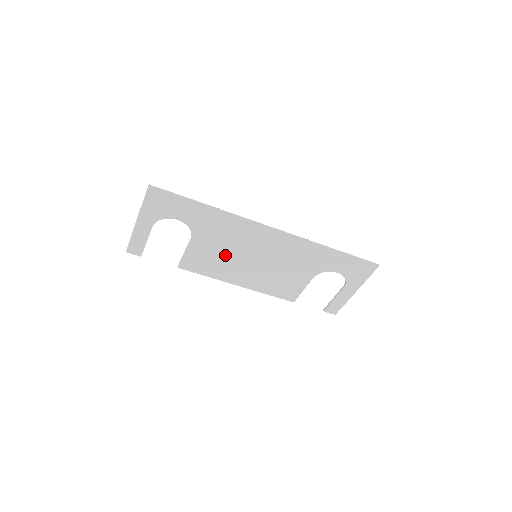
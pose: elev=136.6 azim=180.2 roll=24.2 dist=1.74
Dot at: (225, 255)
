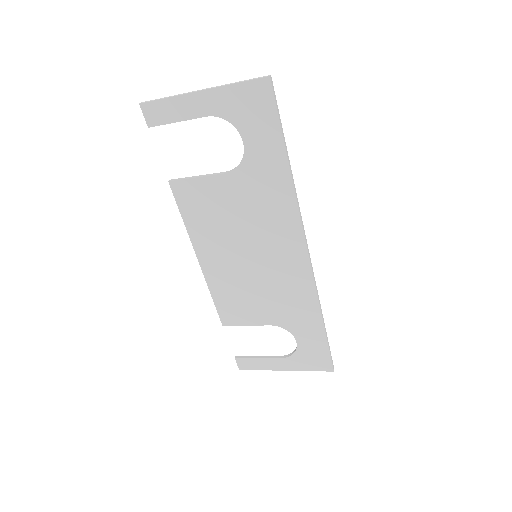
Dot at: (232, 224)
